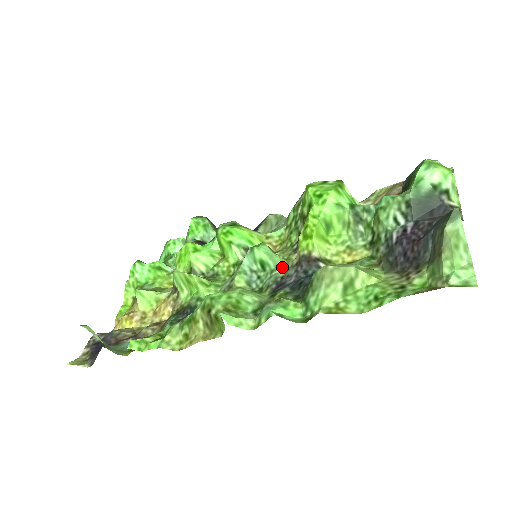
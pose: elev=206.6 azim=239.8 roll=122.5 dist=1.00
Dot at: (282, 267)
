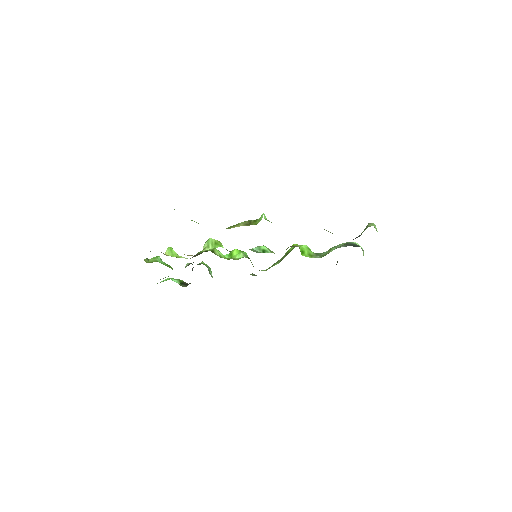
Dot at: occluded
